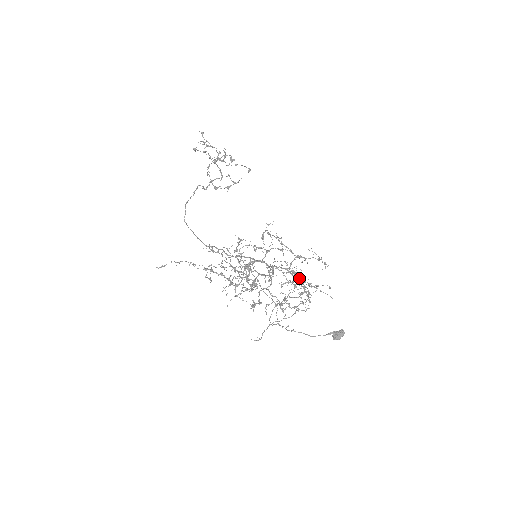
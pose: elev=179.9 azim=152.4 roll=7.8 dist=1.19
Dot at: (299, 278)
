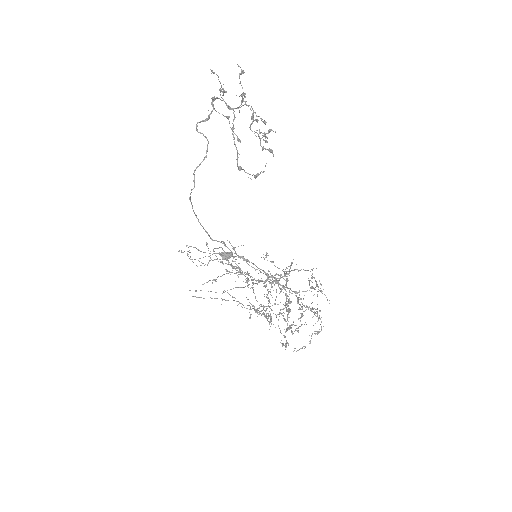
Dot at: occluded
